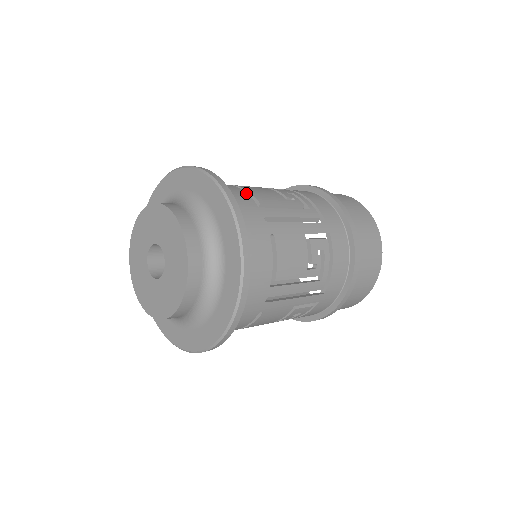
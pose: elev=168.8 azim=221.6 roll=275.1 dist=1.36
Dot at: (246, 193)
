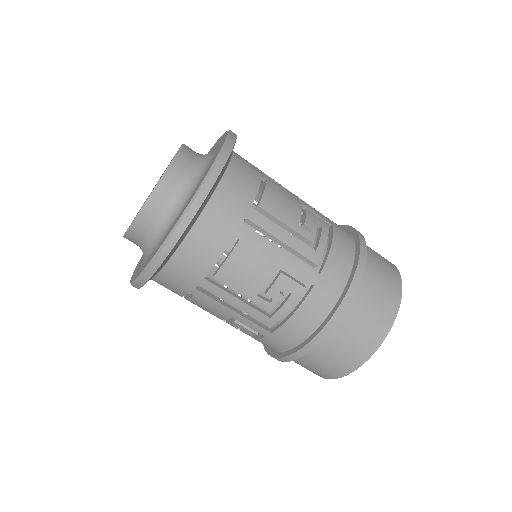
Dot at: occluded
